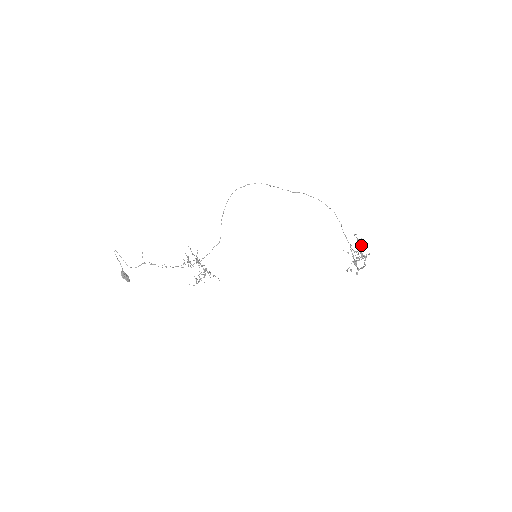
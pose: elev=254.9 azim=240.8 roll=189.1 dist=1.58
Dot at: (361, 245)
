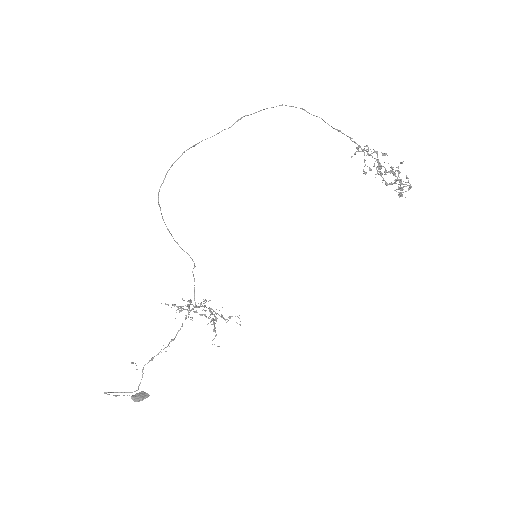
Dot at: (400, 181)
